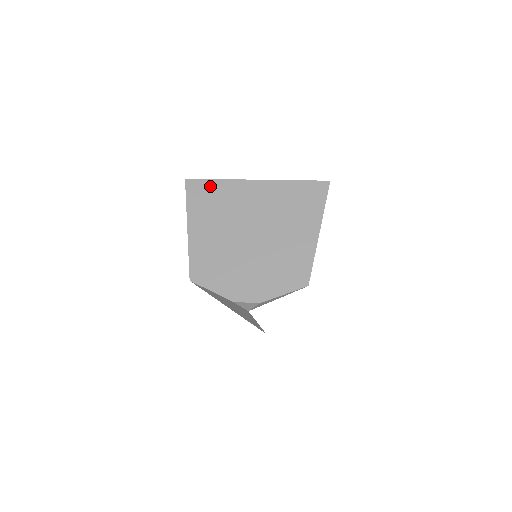
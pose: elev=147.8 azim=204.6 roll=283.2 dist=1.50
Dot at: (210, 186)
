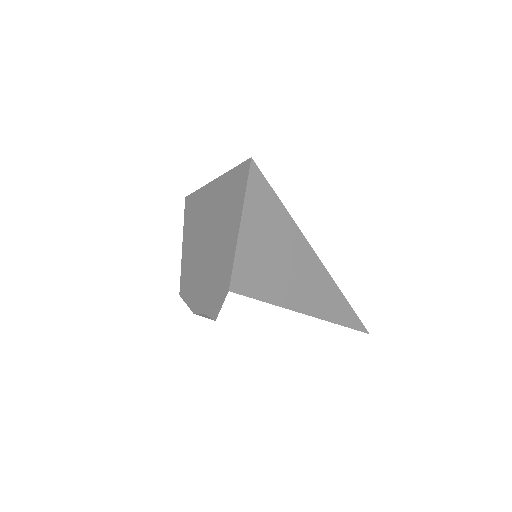
Dot at: (194, 199)
